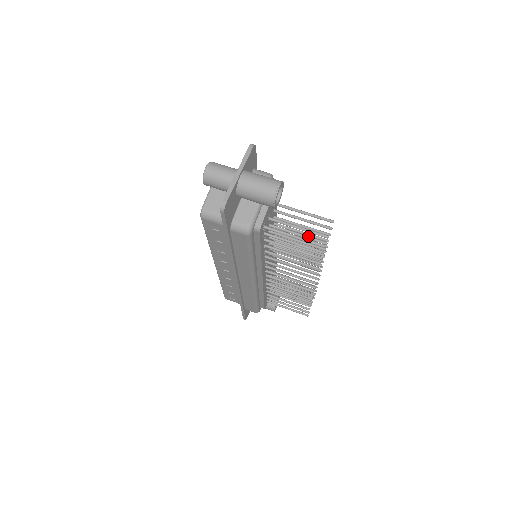
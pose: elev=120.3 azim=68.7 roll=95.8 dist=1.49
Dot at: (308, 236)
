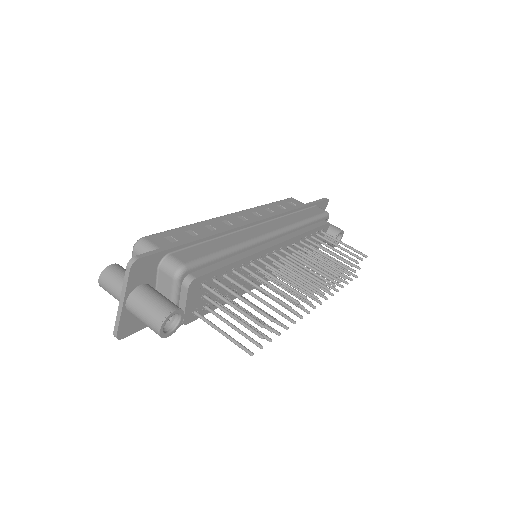
Dot at: occluded
